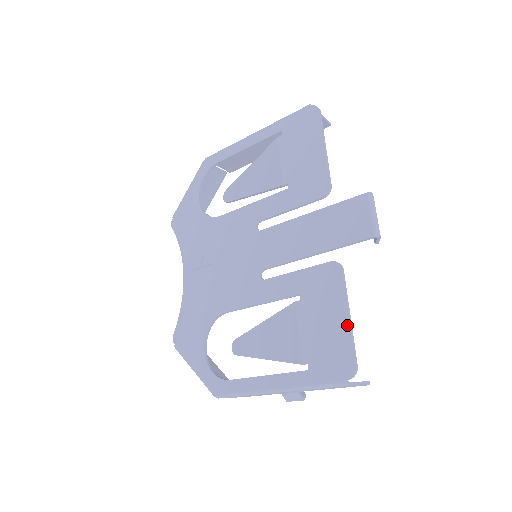
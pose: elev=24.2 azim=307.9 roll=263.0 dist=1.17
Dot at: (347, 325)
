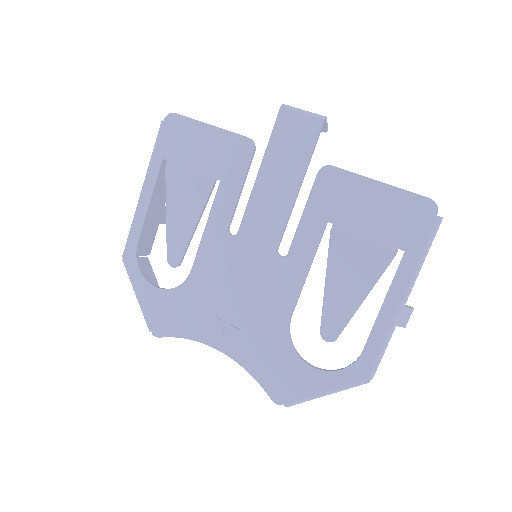
Dot at: (386, 187)
